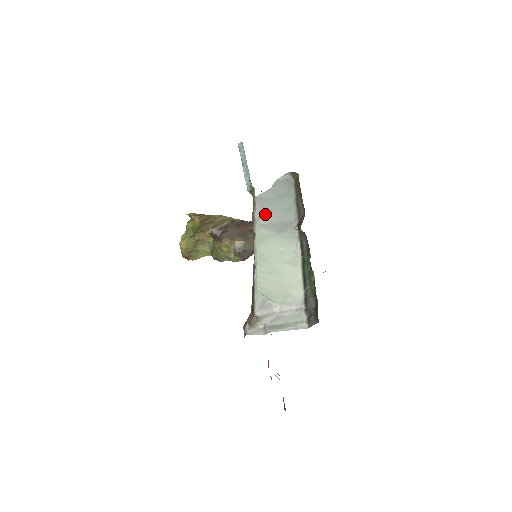
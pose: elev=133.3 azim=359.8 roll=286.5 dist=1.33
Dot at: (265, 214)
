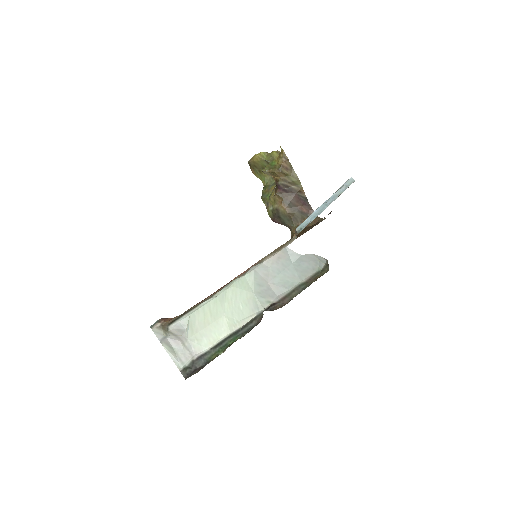
Dot at: (271, 268)
